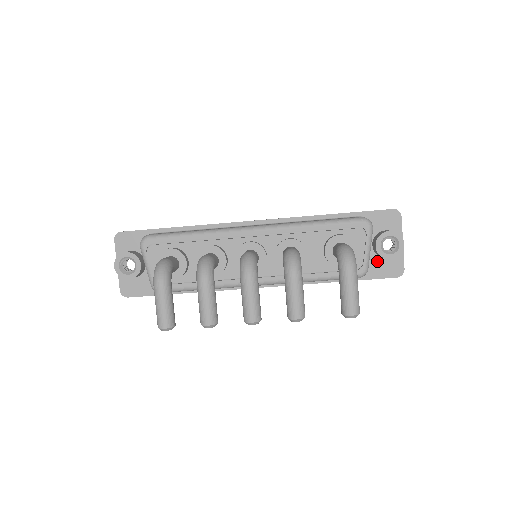
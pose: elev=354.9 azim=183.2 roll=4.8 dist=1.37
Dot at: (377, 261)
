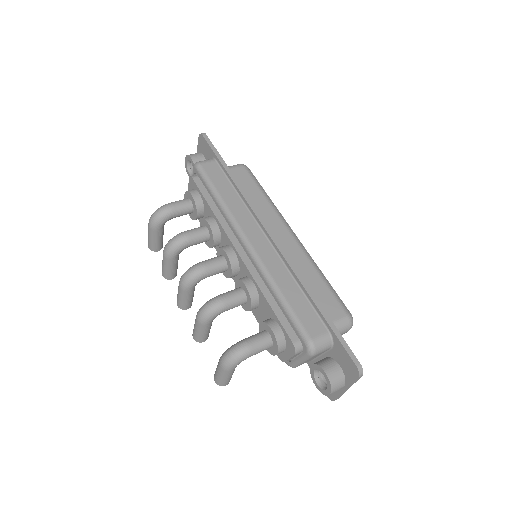
Dot at: occluded
